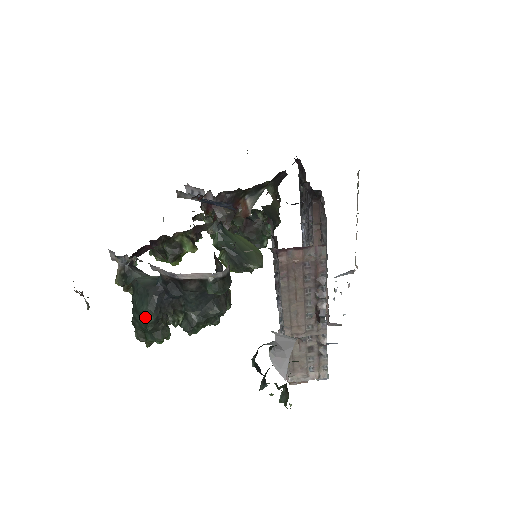
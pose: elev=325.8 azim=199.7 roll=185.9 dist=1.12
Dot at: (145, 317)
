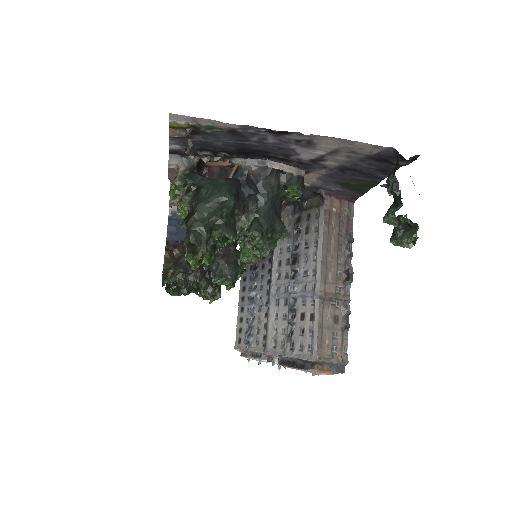
Dot at: (217, 207)
